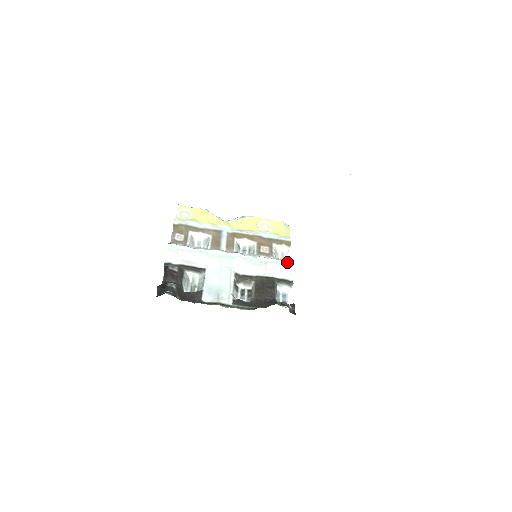
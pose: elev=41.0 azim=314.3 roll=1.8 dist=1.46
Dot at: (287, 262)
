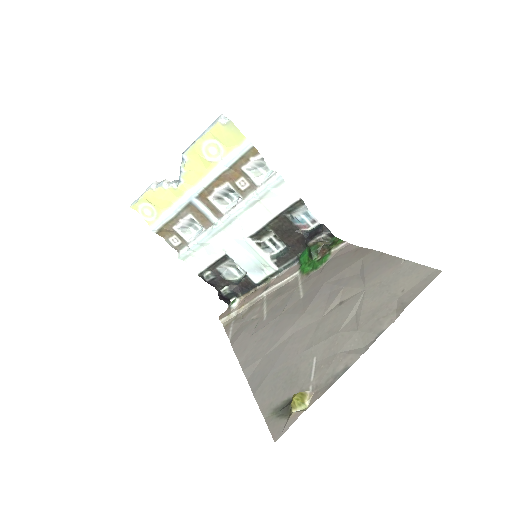
Dot at: (275, 181)
